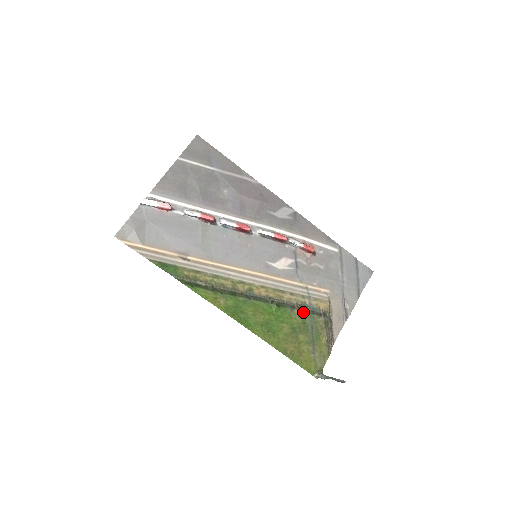
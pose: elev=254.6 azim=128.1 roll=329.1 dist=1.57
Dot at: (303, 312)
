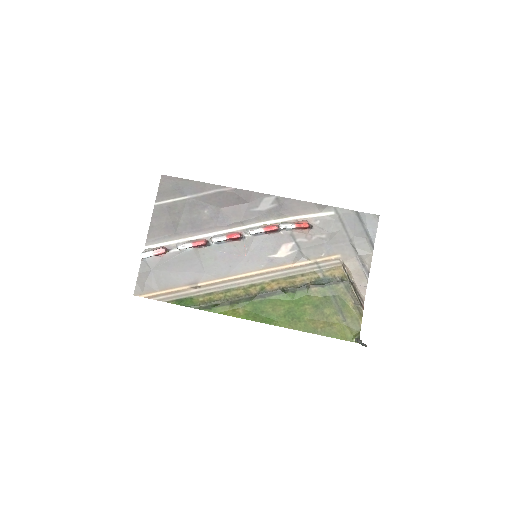
Dot at: (320, 287)
